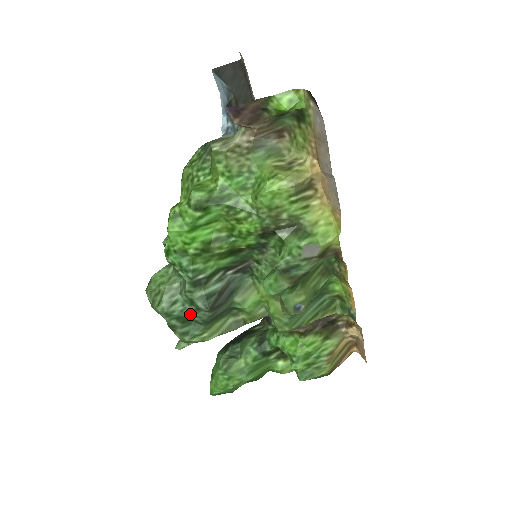
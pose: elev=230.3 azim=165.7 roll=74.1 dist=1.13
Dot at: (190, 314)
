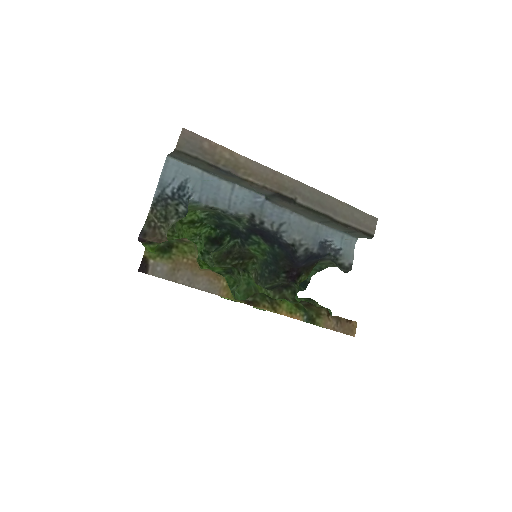
Dot at: occluded
